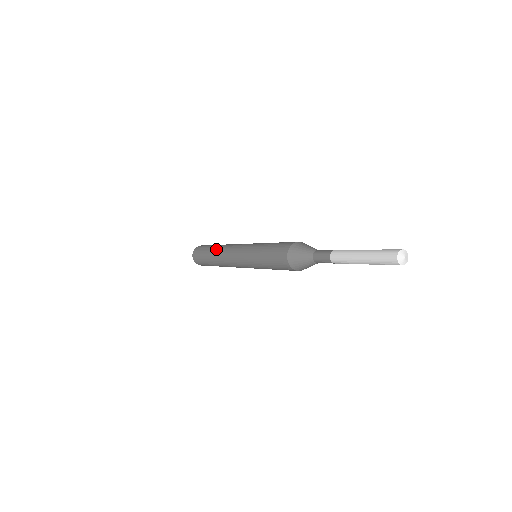
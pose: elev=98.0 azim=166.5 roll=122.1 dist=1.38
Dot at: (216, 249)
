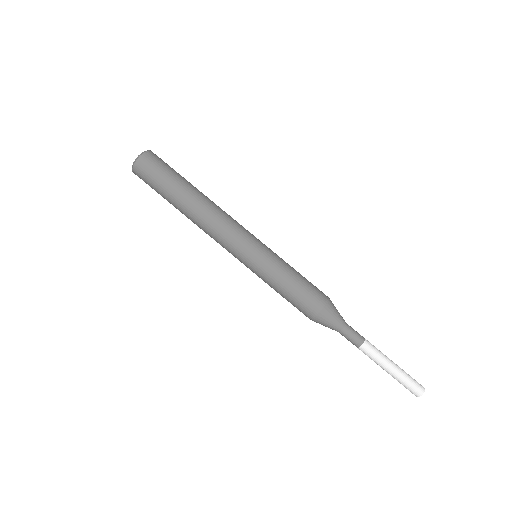
Dot at: (195, 203)
